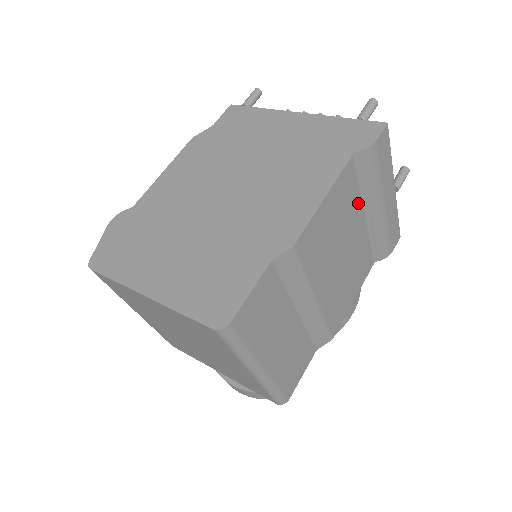
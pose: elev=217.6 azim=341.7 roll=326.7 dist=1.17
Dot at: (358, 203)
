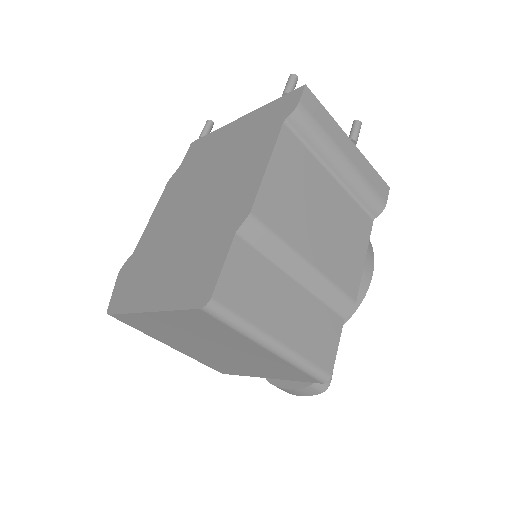
Dot at: (316, 165)
